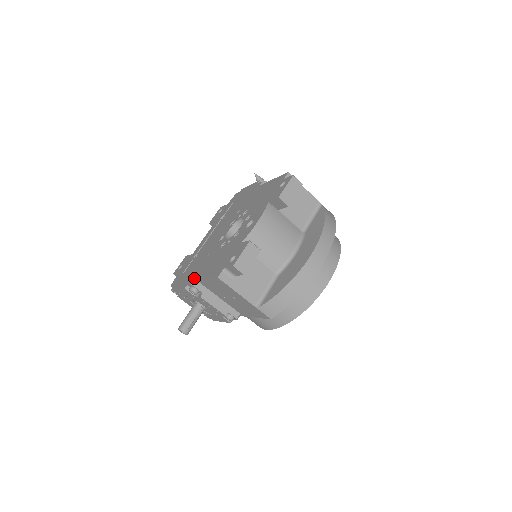
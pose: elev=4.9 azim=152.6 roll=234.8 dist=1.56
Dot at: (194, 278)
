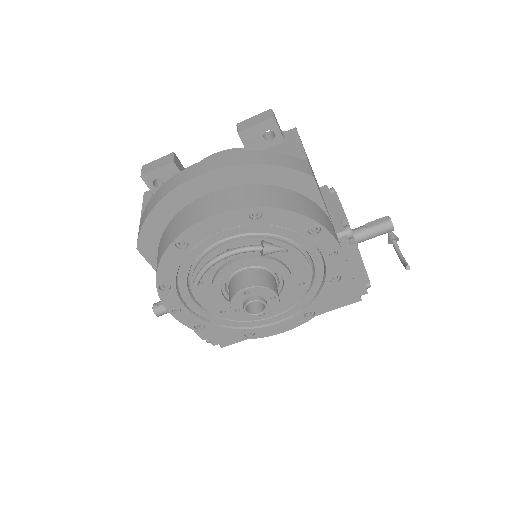
Dot at: occluded
